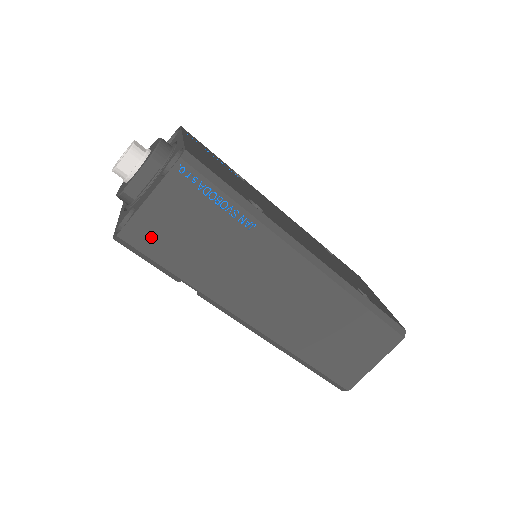
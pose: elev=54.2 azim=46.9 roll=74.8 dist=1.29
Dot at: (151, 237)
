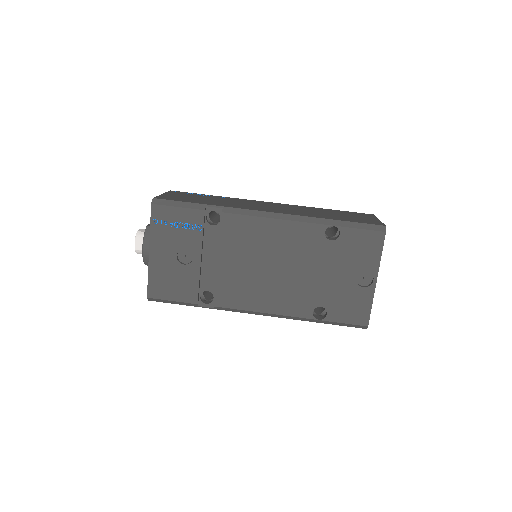
Dot at: occluded
